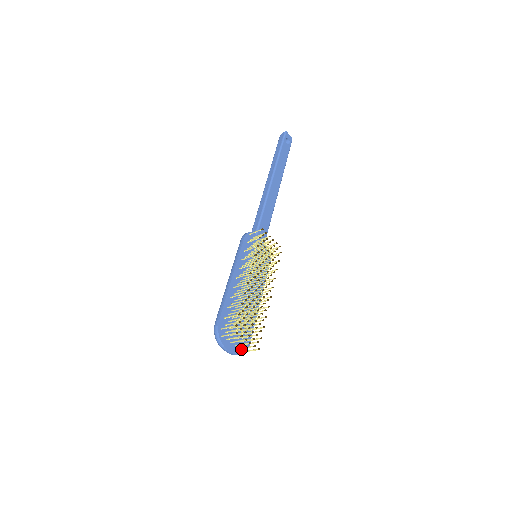
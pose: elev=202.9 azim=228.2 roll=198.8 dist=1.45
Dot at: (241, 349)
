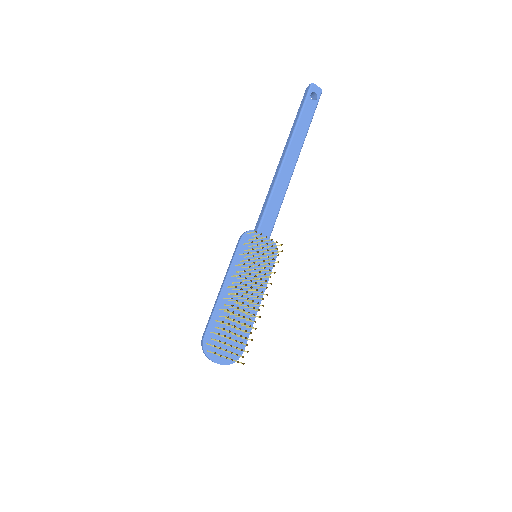
Dot at: (232, 358)
